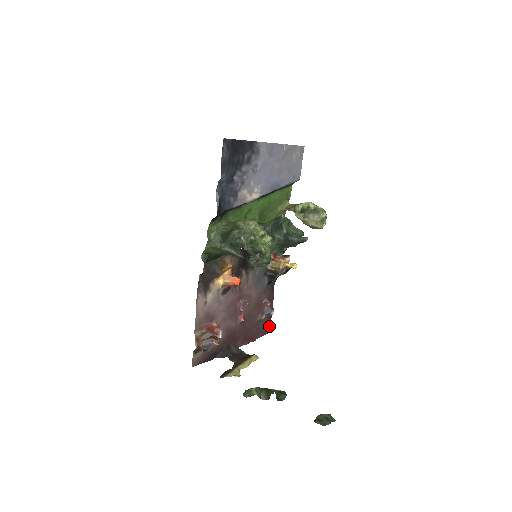
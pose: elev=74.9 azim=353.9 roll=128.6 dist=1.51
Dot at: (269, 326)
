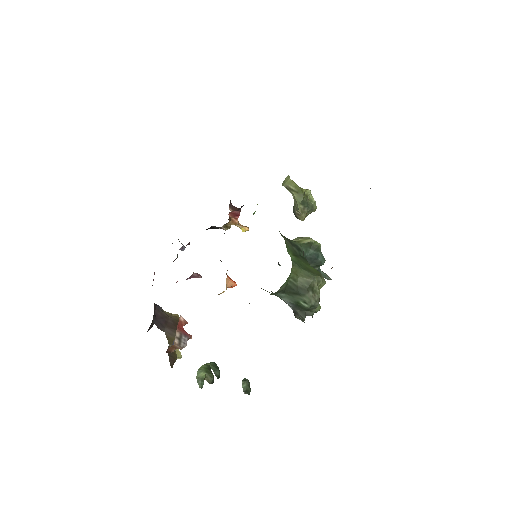
Dot at: occluded
